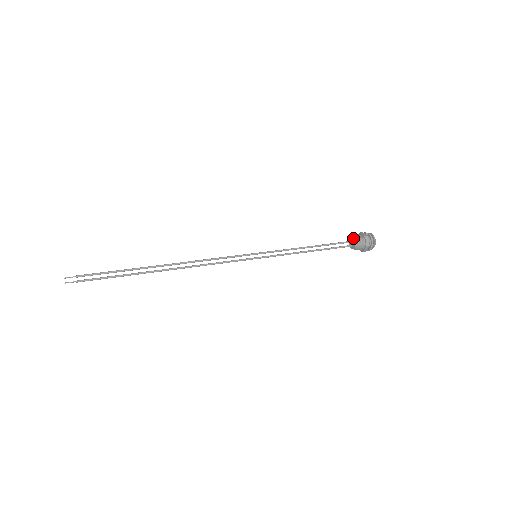
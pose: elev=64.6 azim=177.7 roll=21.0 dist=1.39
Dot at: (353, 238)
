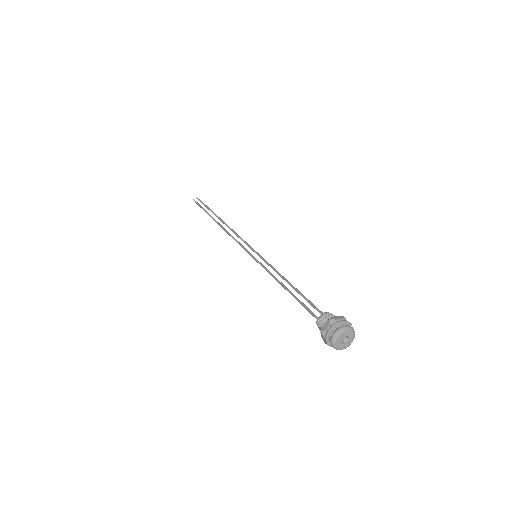
Dot at: occluded
